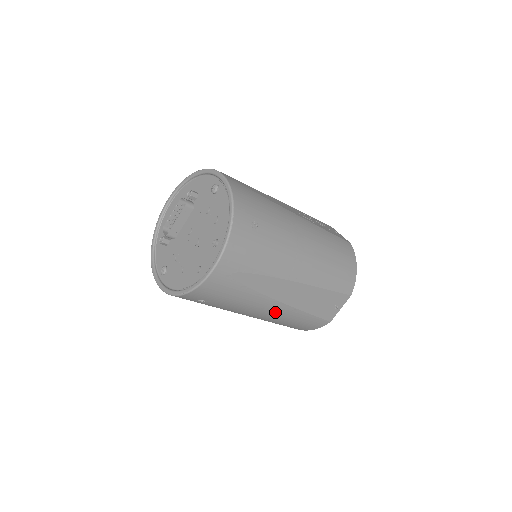
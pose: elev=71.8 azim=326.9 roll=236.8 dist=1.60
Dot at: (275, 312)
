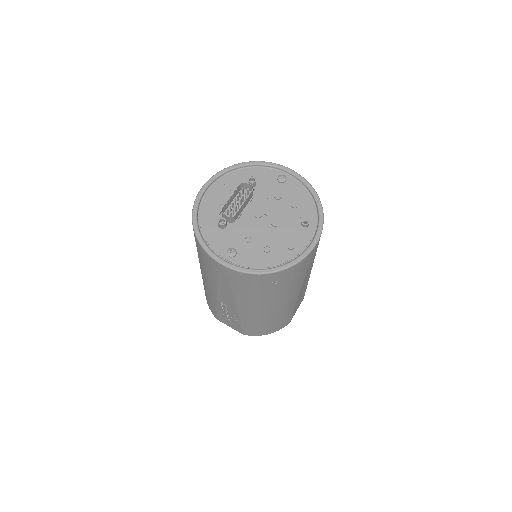
Dot at: (288, 305)
